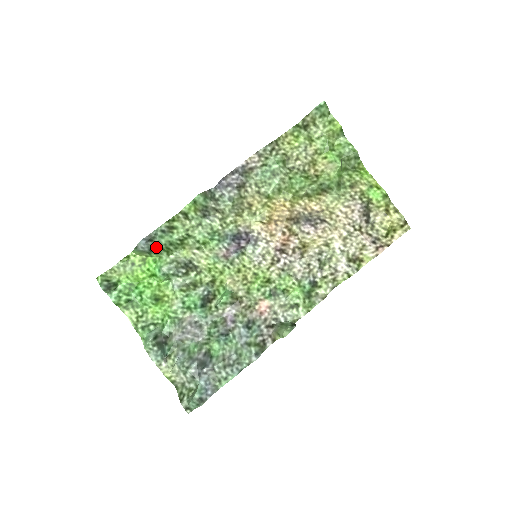
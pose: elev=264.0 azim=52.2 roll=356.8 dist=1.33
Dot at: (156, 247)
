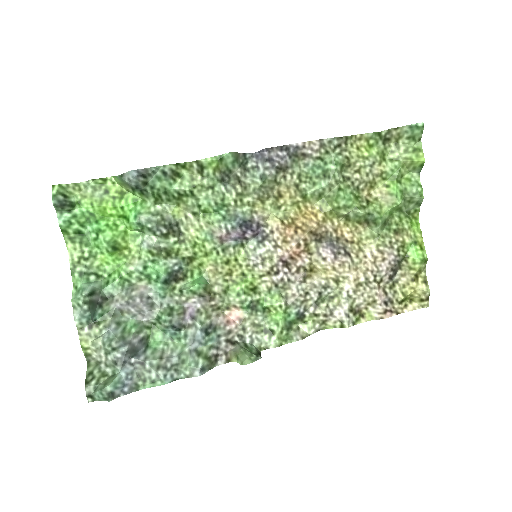
Dot at: (146, 187)
